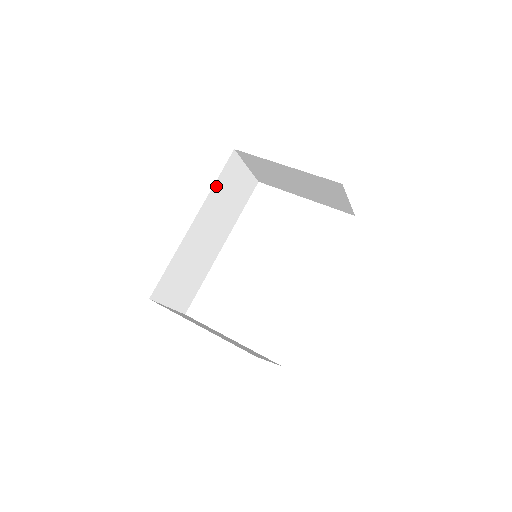
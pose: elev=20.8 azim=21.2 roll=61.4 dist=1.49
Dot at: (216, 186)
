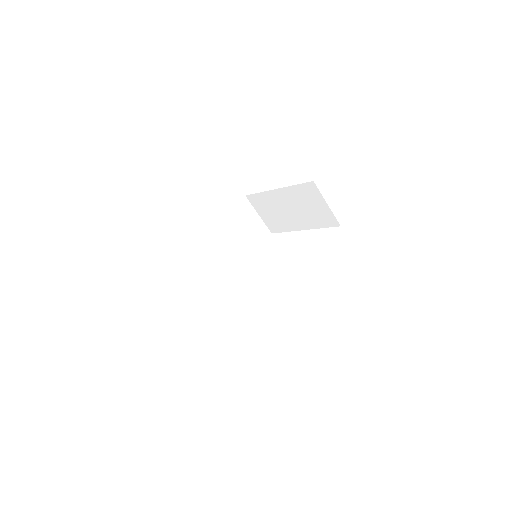
Dot at: (230, 218)
